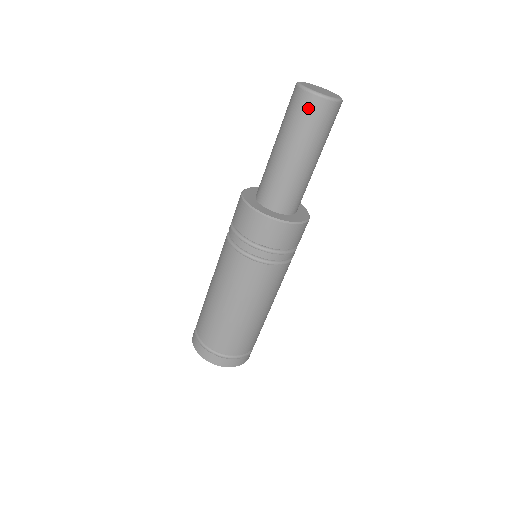
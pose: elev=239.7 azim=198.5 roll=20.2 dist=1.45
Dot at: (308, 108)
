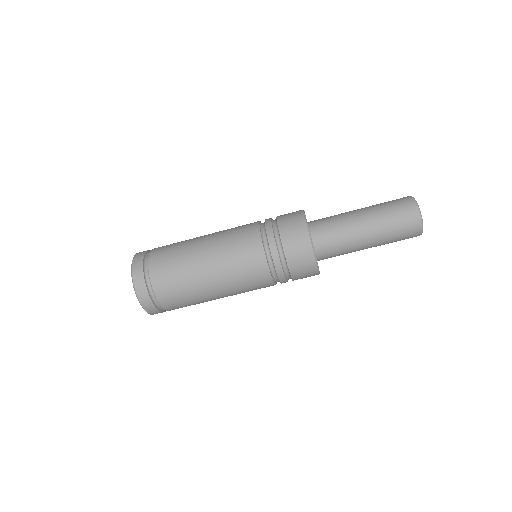
Dot at: (410, 231)
